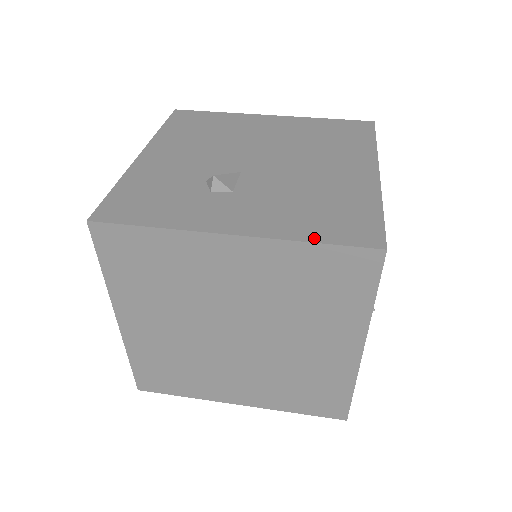
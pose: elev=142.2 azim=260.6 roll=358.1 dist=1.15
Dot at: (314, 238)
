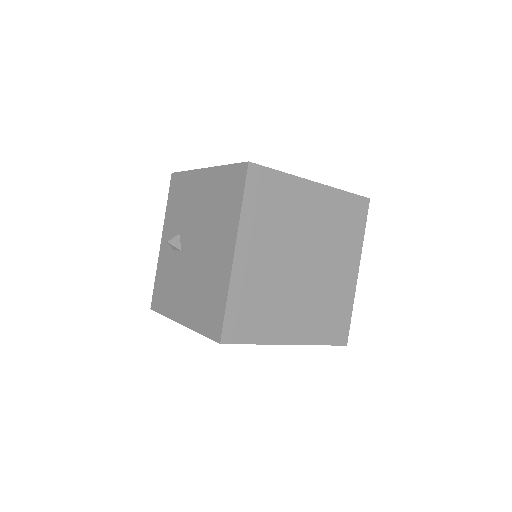
Dot at: (344, 191)
